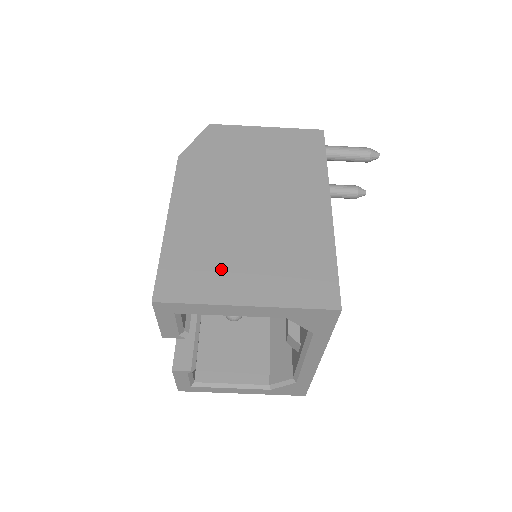
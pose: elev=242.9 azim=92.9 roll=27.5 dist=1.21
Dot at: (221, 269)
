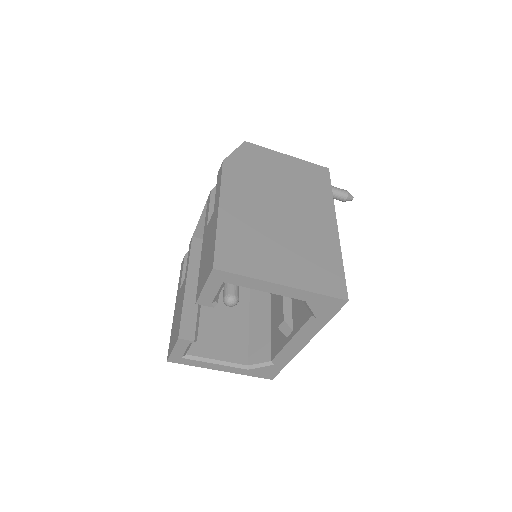
Dot at: (263, 255)
